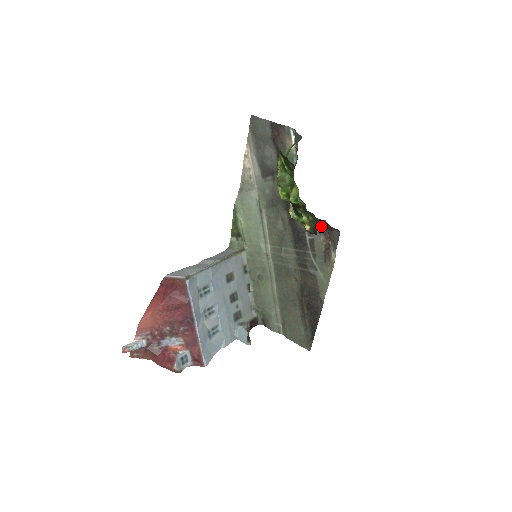
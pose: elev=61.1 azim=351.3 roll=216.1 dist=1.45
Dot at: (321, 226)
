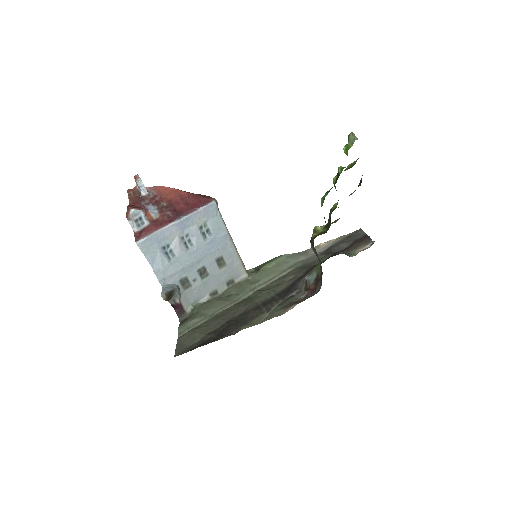
Dot at: (313, 286)
